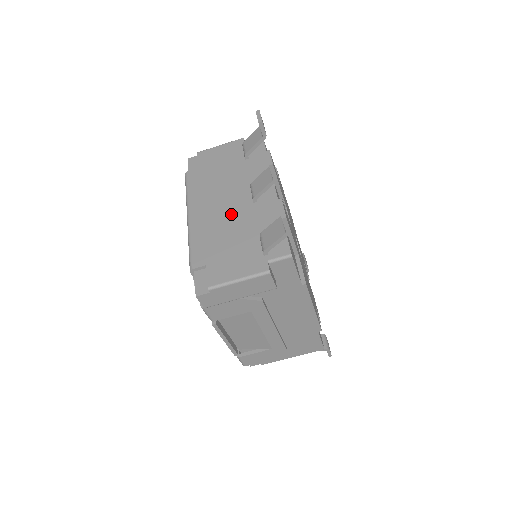
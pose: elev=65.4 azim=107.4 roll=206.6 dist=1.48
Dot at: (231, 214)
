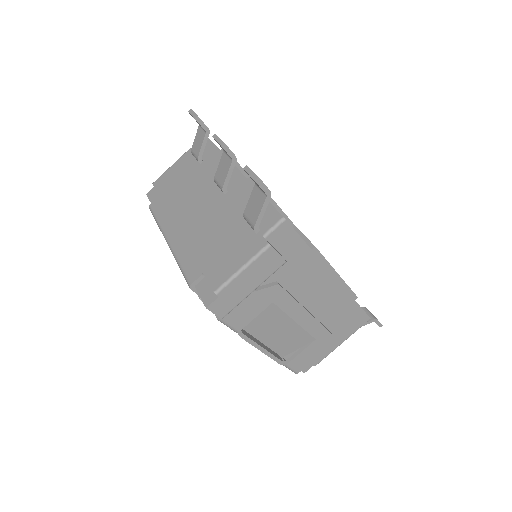
Dot at: (207, 216)
